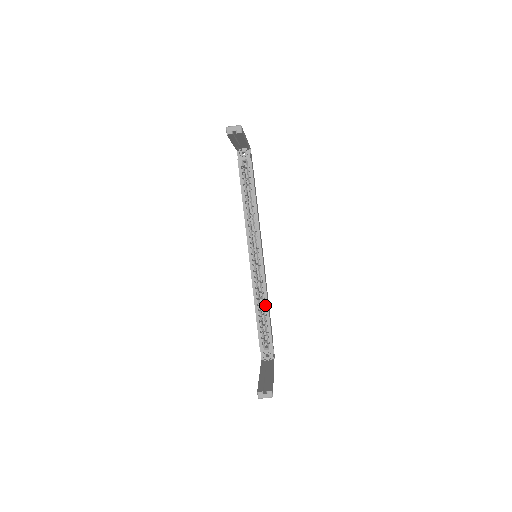
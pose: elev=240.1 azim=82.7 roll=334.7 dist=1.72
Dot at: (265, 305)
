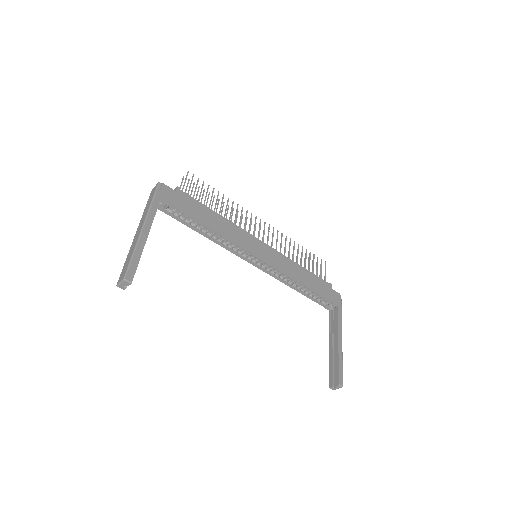
Dot at: (297, 283)
